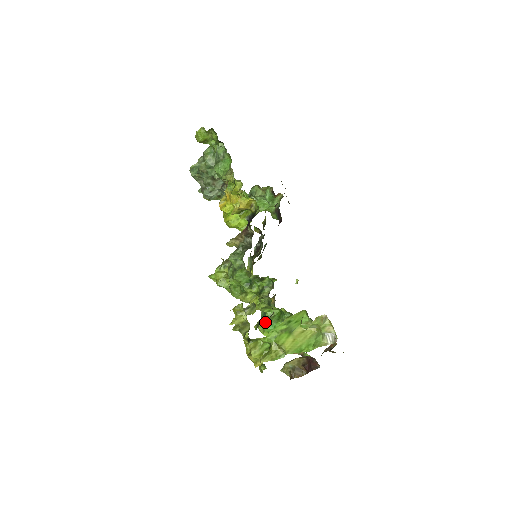
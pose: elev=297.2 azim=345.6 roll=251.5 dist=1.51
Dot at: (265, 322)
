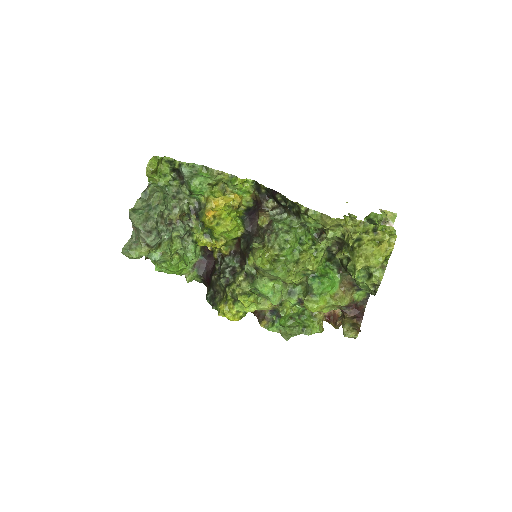
Dot at: (325, 277)
